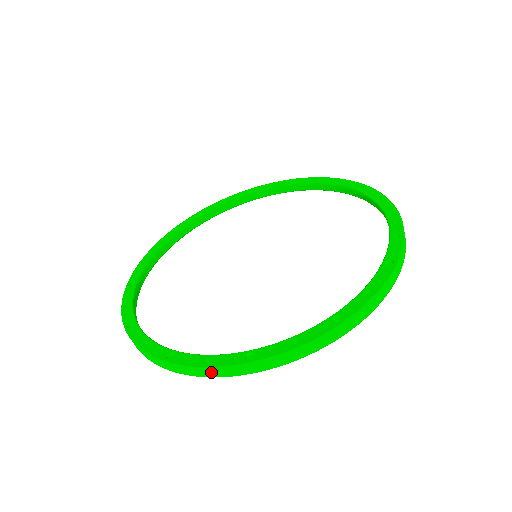
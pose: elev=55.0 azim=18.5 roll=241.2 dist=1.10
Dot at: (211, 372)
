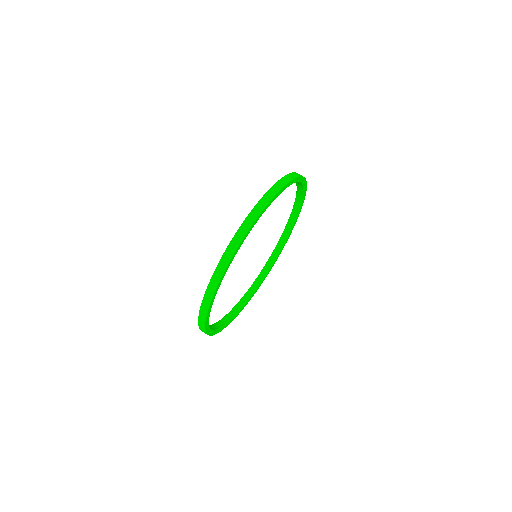
Dot at: (262, 203)
